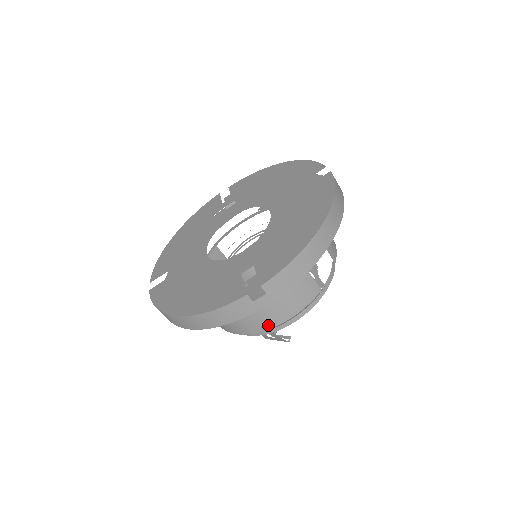
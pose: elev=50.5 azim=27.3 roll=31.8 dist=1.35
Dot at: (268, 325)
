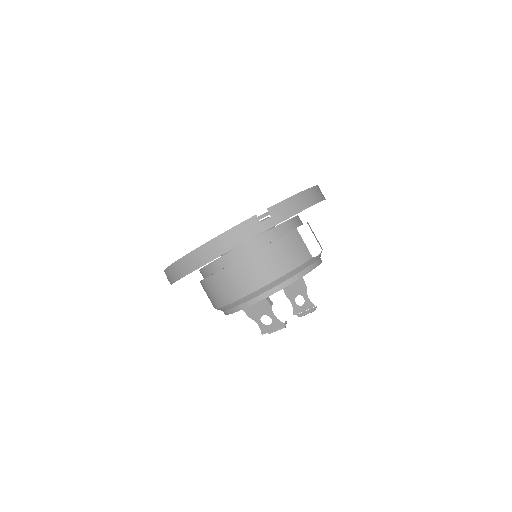
Dot at: (269, 278)
